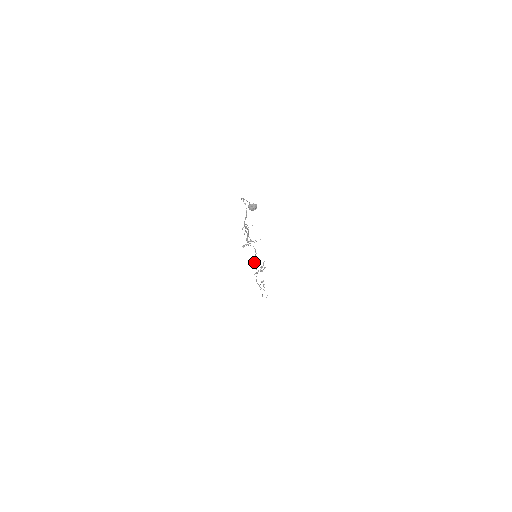
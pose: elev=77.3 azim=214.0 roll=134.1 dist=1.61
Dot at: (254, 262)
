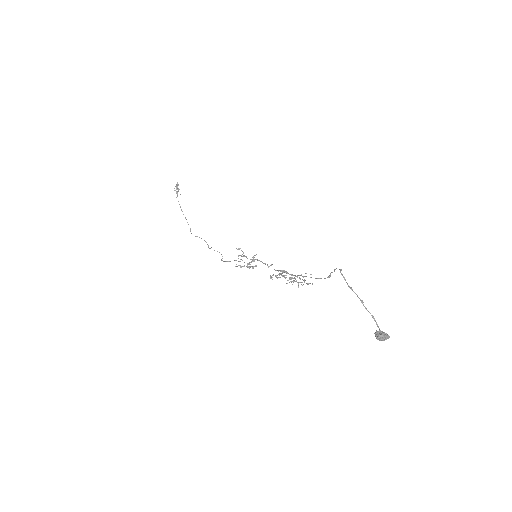
Dot at: (246, 257)
